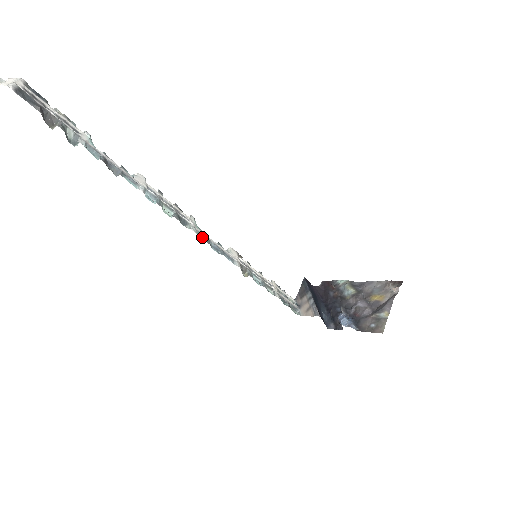
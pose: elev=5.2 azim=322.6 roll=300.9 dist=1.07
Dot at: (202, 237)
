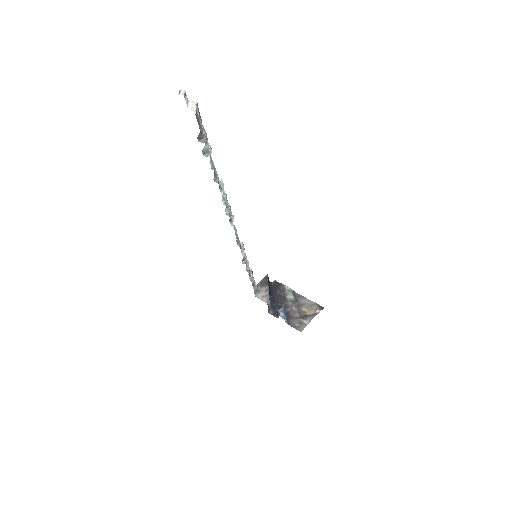
Dot at: (235, 233)
